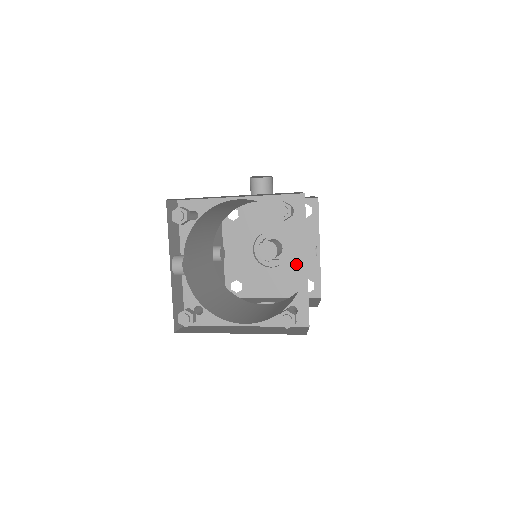
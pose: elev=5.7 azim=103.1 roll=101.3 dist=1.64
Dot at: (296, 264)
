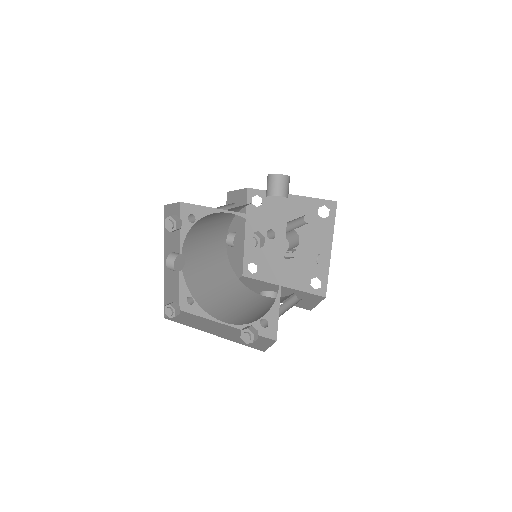
Dot at: (307, 260)
